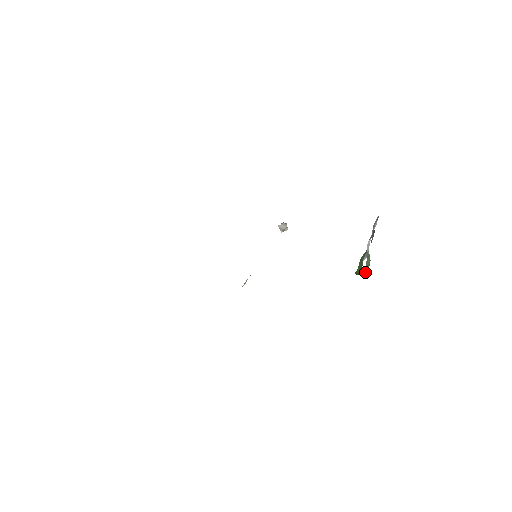
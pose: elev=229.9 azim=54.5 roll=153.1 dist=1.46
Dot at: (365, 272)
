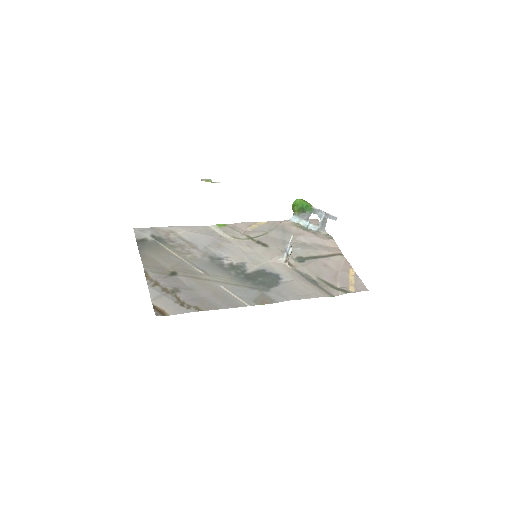
Dot at: (298, 216)
